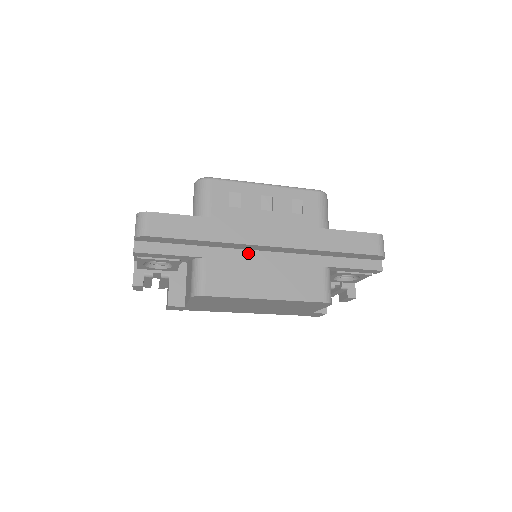
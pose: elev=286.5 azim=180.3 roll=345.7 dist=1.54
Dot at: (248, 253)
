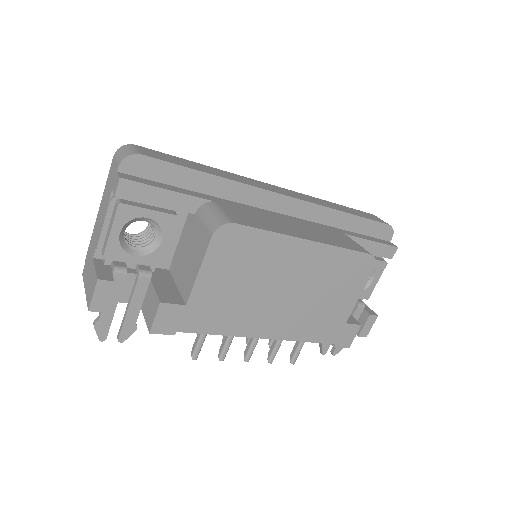
Dot at: (261, 210)
